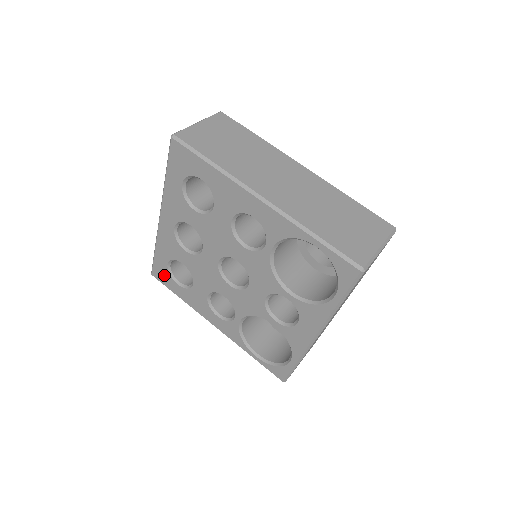
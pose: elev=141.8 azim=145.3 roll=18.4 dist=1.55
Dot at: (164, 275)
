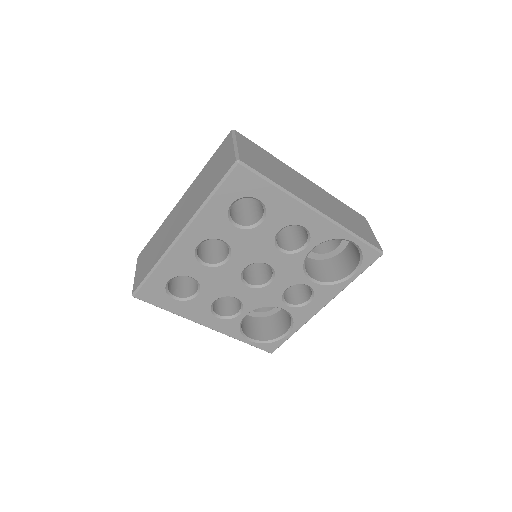
Dot at: (156, 294)
